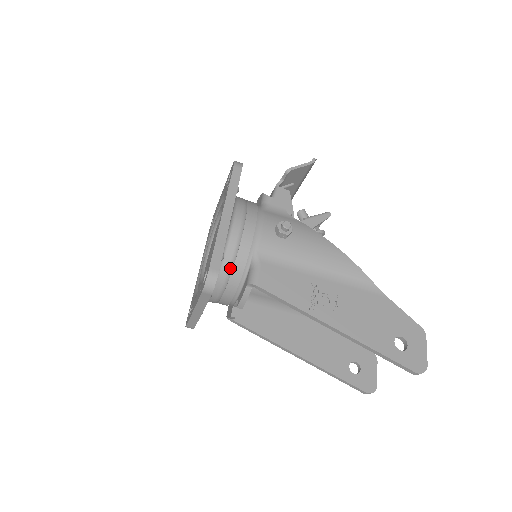
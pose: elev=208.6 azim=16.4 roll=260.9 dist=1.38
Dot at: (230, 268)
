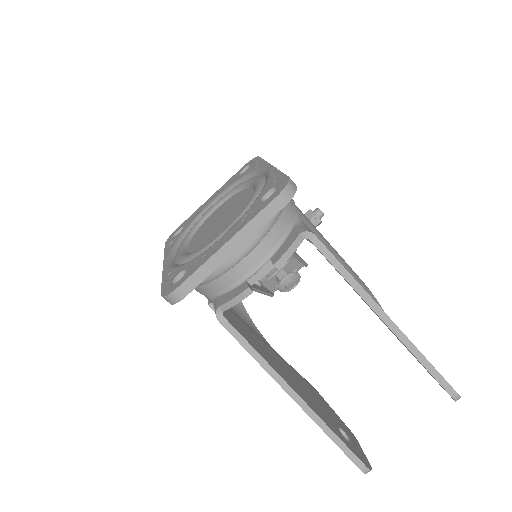
Dot at: (277, 214)
